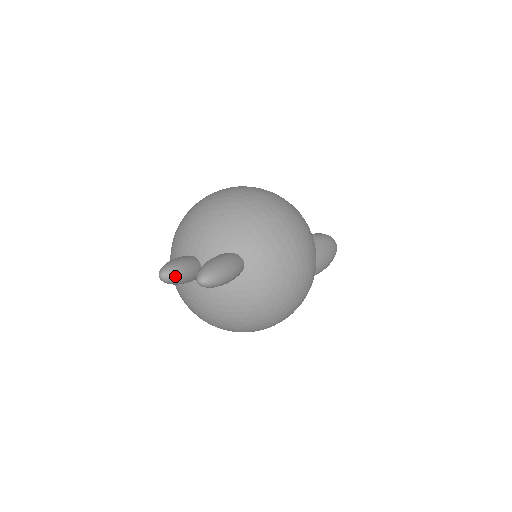
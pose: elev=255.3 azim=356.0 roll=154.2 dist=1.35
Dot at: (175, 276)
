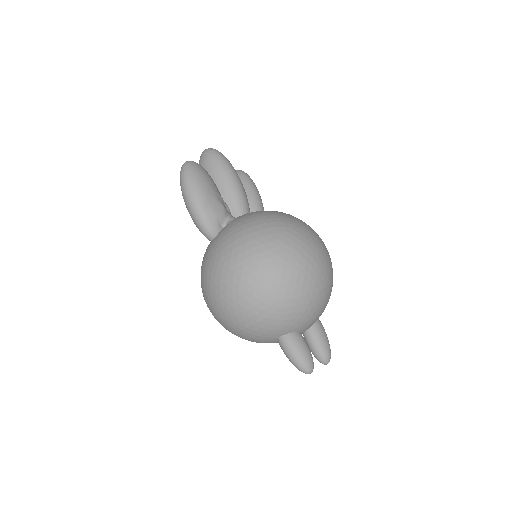
Dot at: occluded
